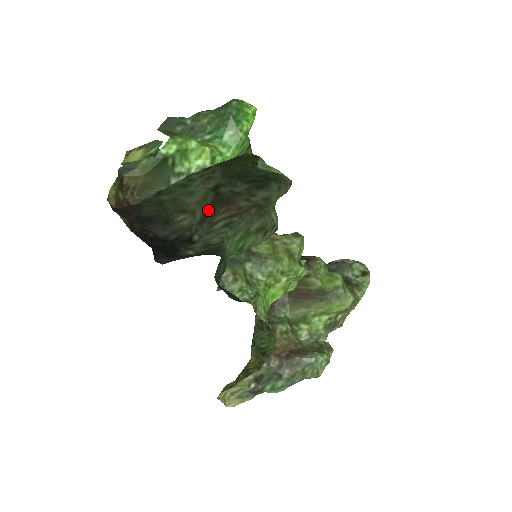
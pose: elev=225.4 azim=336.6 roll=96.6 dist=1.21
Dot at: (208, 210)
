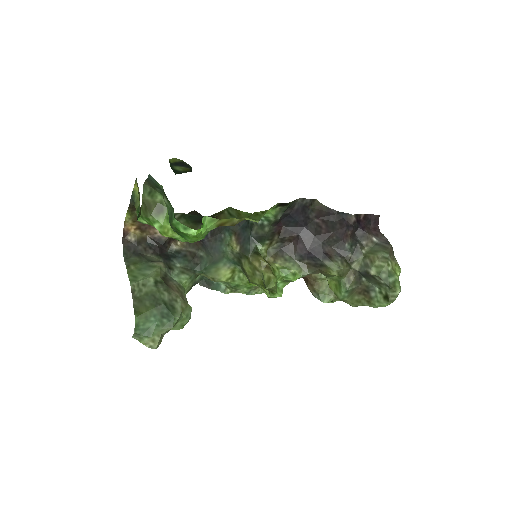
Dot at: (164, 277)
